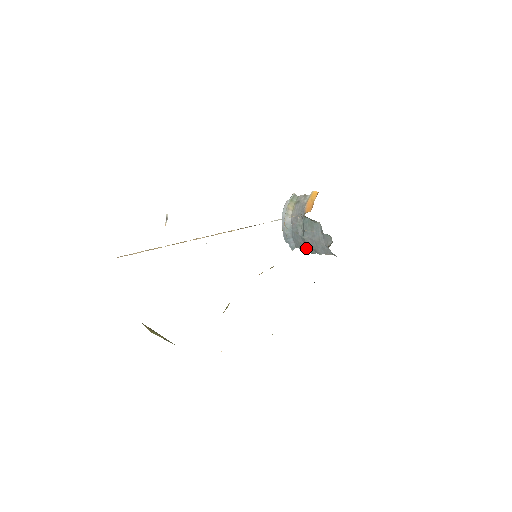
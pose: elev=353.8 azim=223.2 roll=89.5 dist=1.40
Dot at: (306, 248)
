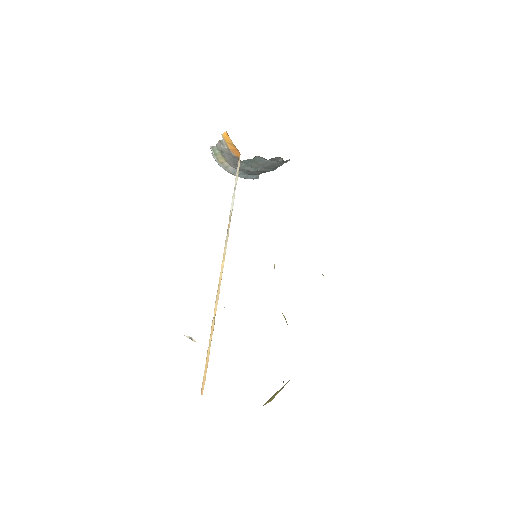
Dot at: occluded
